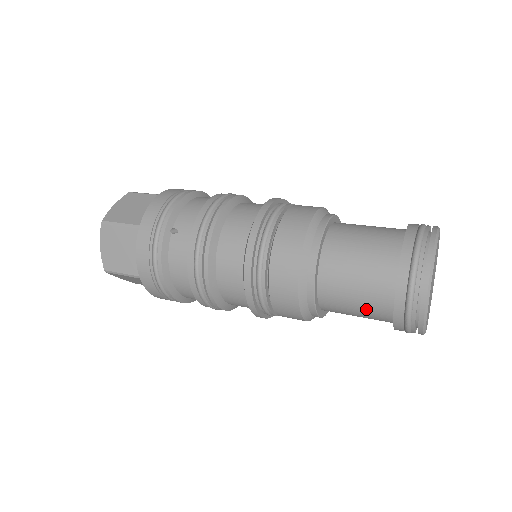
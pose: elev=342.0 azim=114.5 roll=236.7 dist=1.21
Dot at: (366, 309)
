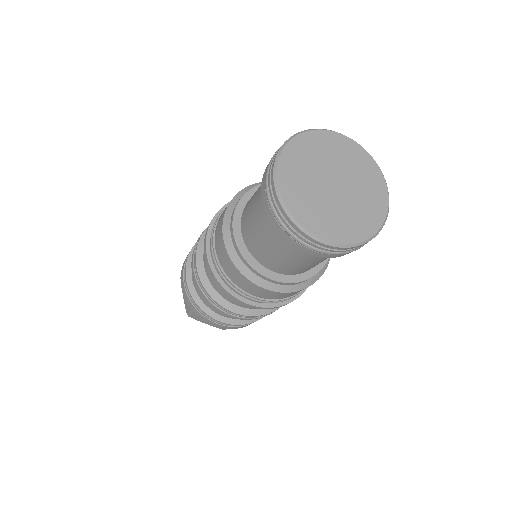
Dot at: (259, 193)
